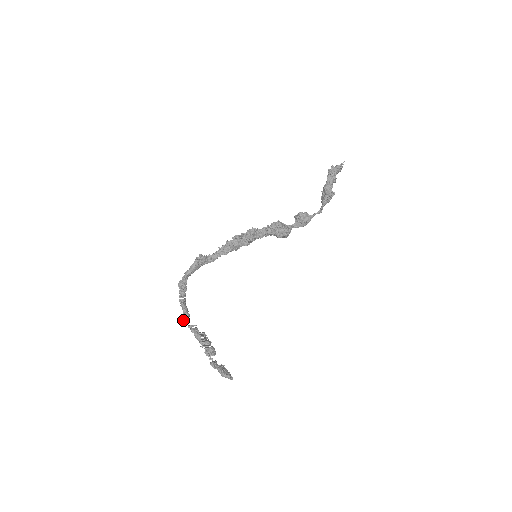
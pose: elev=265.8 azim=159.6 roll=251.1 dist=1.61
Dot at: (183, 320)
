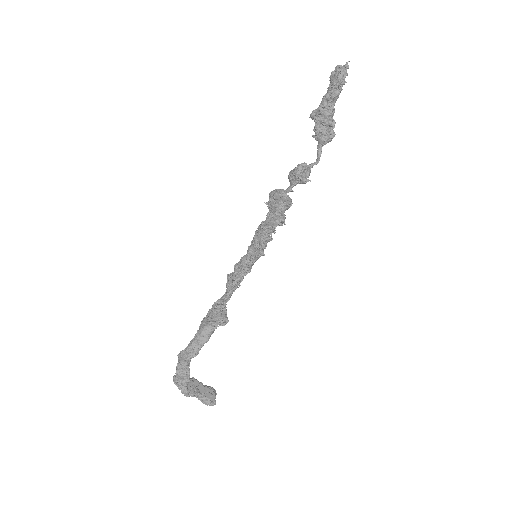
Dot at: (186, 396)
